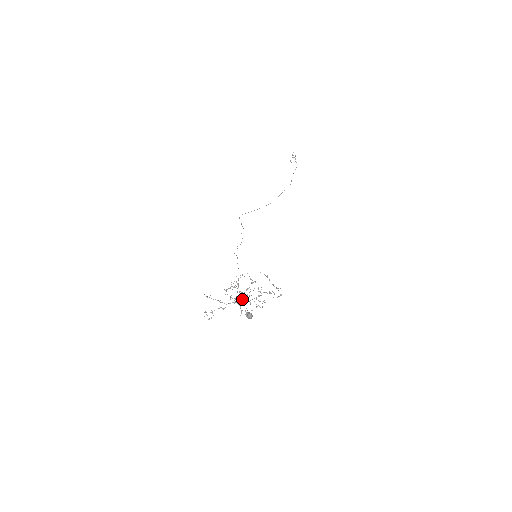
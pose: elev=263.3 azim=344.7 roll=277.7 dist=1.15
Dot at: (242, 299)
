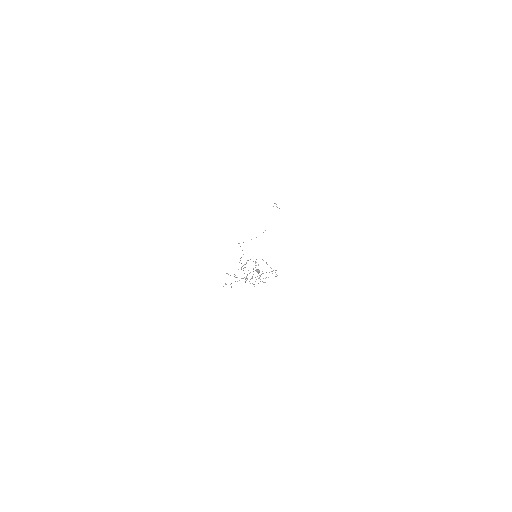
Dot at: occluded
